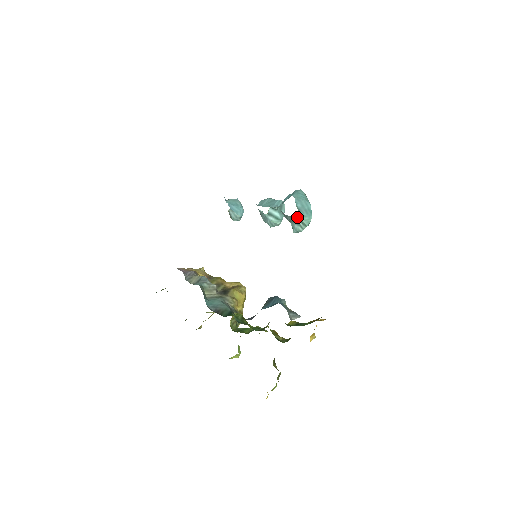
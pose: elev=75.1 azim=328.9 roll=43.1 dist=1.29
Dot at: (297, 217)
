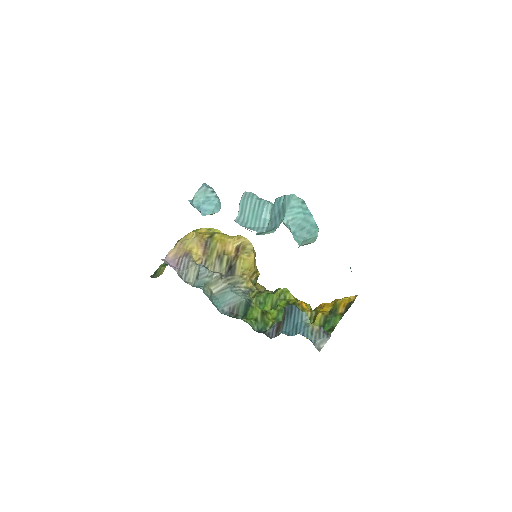
Dot at: (299, 246)
